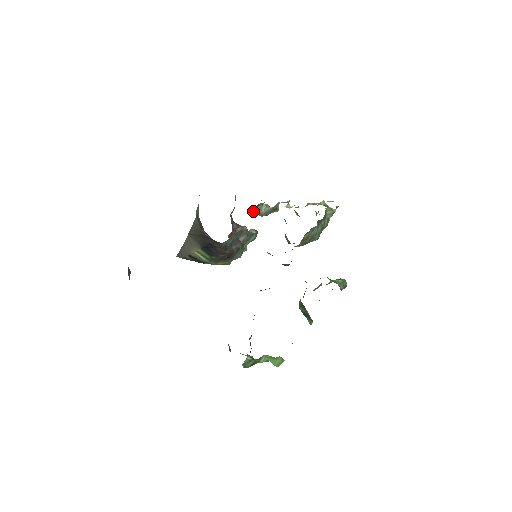
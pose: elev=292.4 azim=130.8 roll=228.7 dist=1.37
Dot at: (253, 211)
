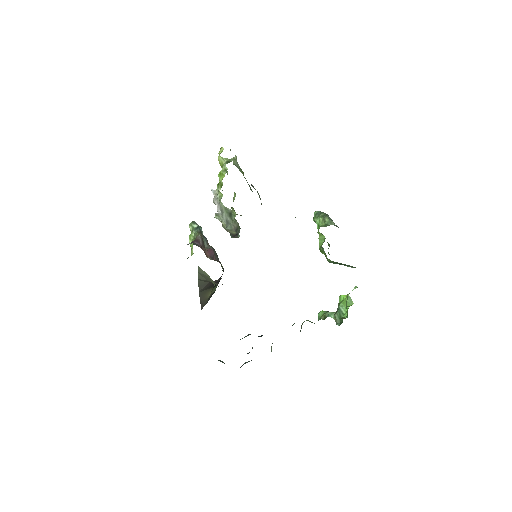
Dot at: (234, 237)
